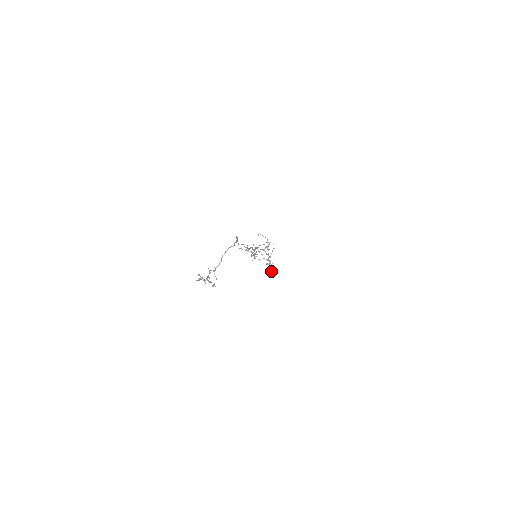
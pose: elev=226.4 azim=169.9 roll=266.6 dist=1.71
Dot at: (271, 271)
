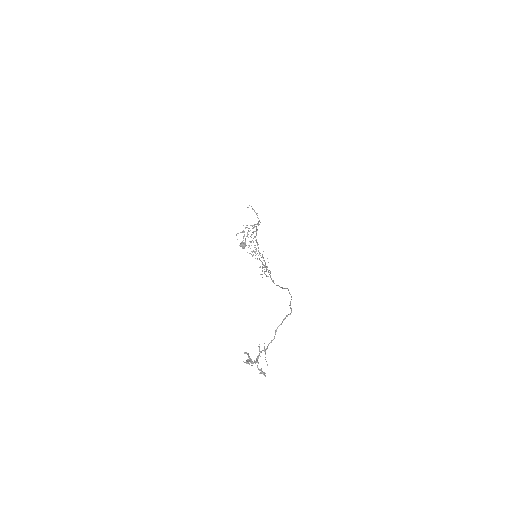
Dot at: occluded
